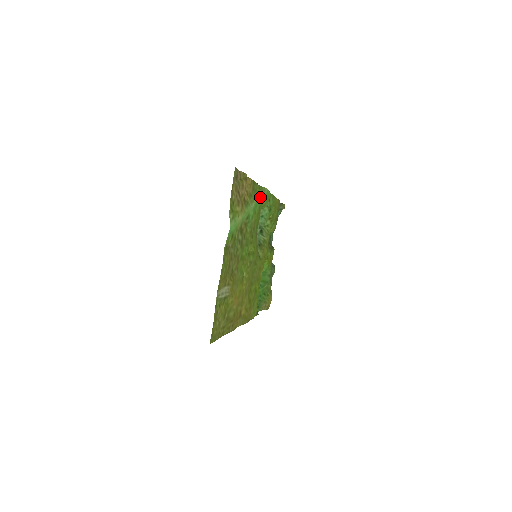
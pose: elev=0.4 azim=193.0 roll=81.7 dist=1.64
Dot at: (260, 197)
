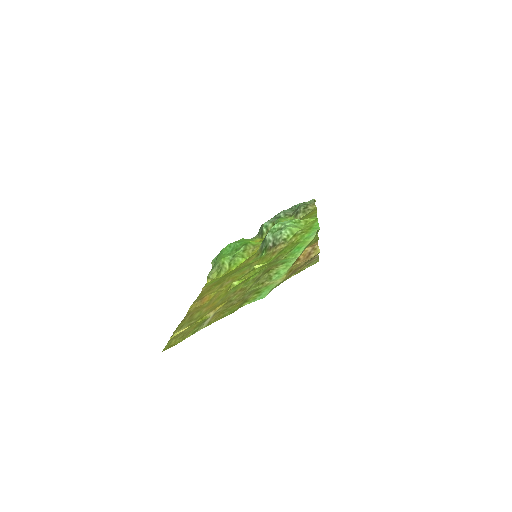
Dot at: (308, 242)
